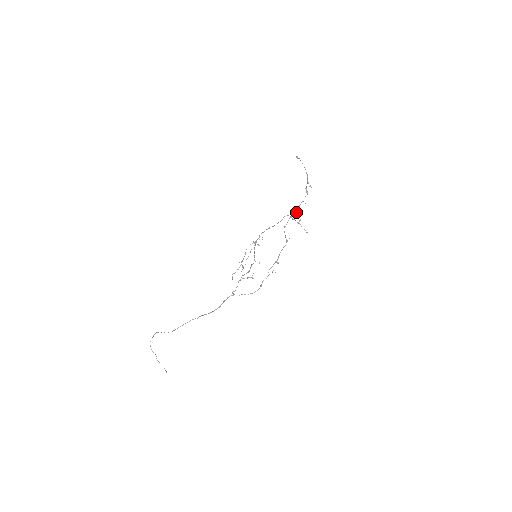
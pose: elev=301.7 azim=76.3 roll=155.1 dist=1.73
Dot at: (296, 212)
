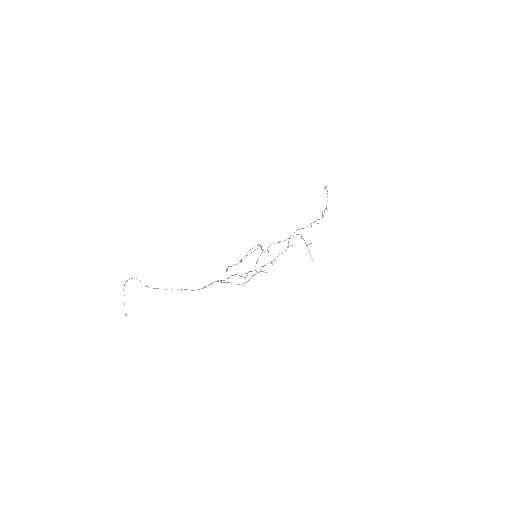
Dot at: occluded
